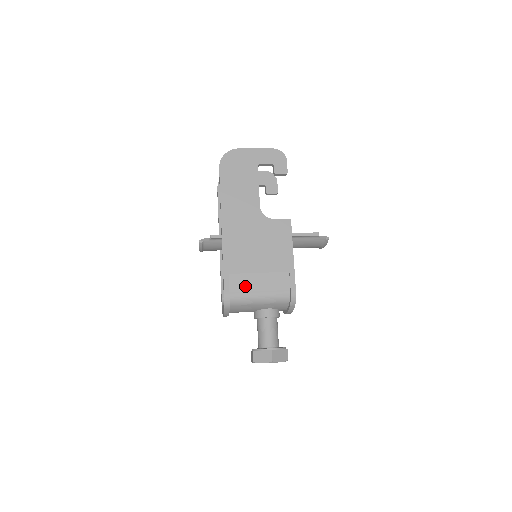
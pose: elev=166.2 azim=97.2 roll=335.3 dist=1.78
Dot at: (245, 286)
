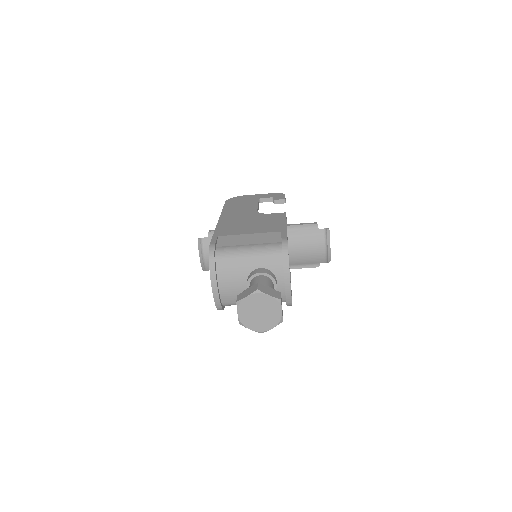
Dot at: (233, 242)
